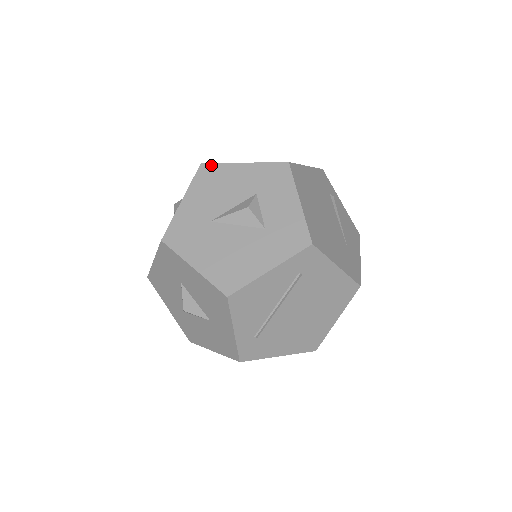
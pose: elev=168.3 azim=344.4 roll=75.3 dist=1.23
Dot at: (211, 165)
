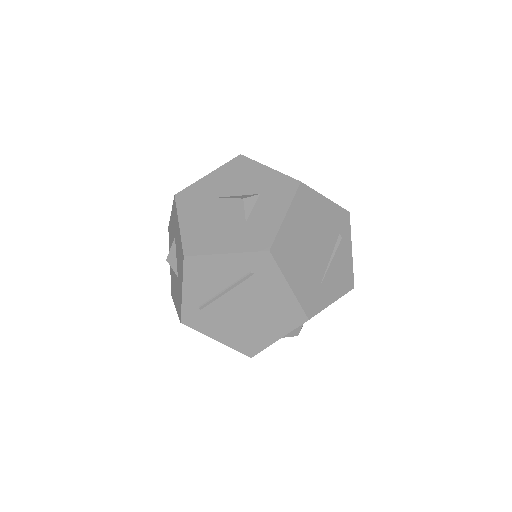
Dot at: (246, 158)
